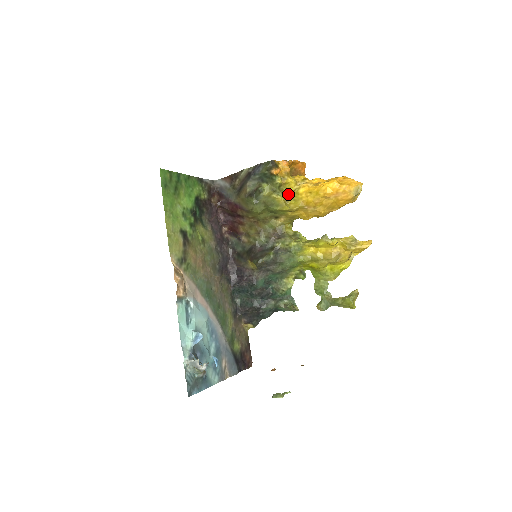
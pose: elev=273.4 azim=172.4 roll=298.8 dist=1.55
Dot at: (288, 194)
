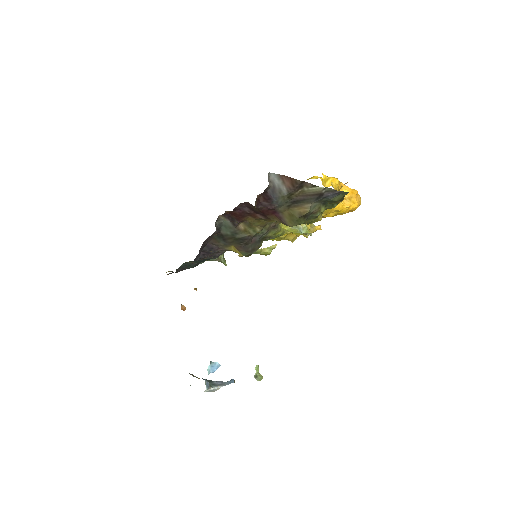
Dot at: occluded
